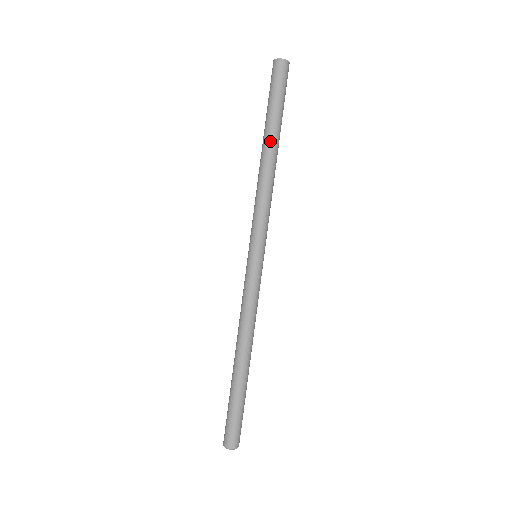
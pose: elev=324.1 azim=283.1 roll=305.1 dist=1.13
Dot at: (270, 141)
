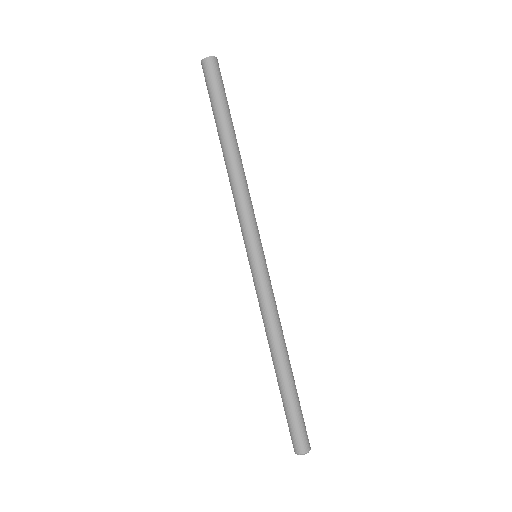
Dot at: (229, 139)
